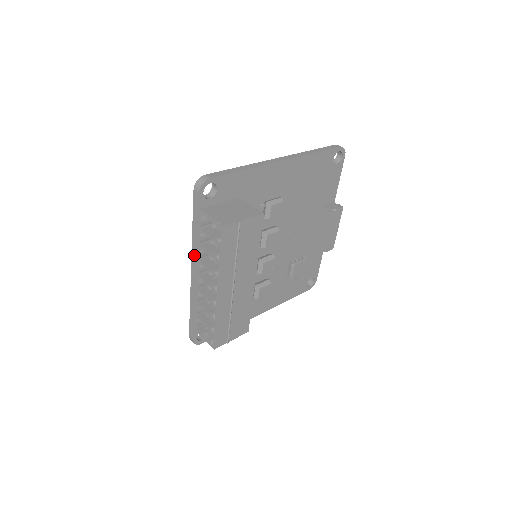
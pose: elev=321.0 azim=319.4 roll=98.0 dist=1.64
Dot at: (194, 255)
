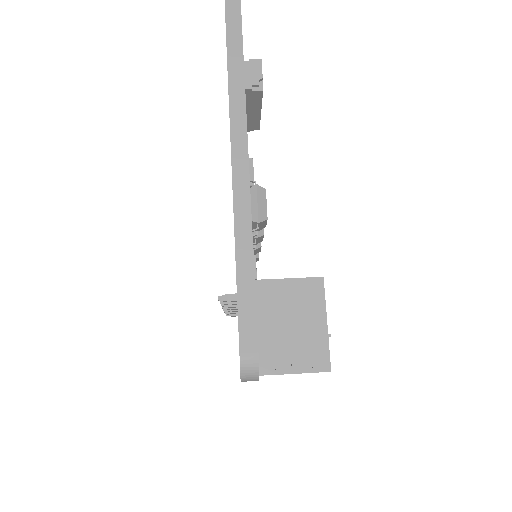
Dot at: occluded
